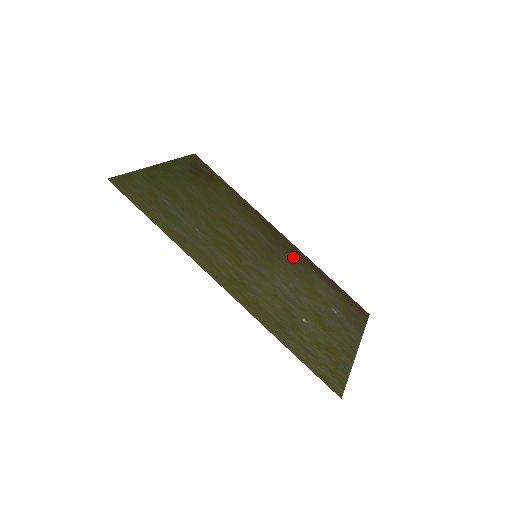
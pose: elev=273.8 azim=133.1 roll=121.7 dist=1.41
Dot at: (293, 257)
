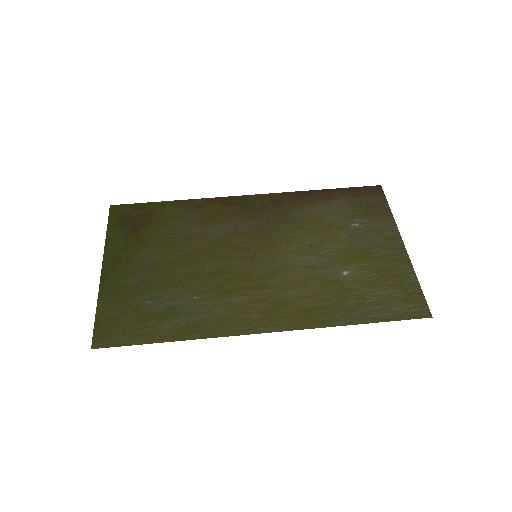
Dot at: (279, 210)
